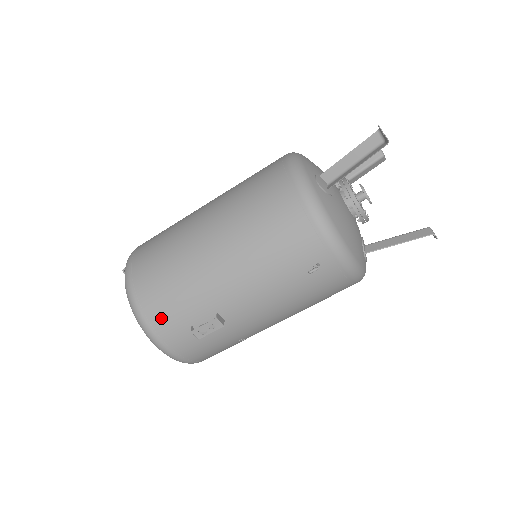
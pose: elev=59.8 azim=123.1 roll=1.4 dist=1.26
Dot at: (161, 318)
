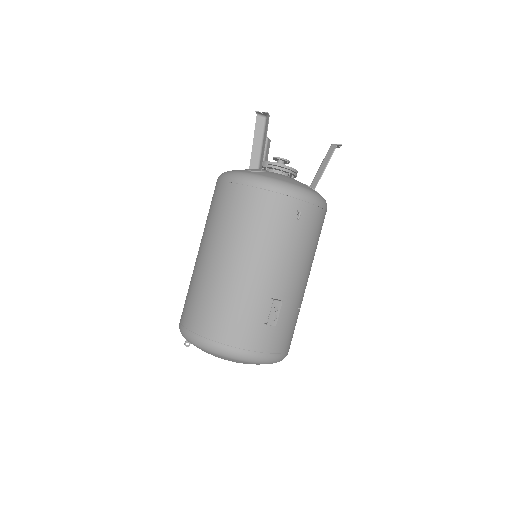
Dot at: (241, 337)
